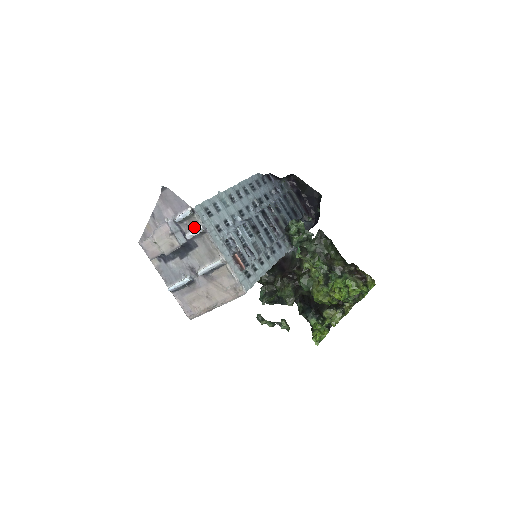
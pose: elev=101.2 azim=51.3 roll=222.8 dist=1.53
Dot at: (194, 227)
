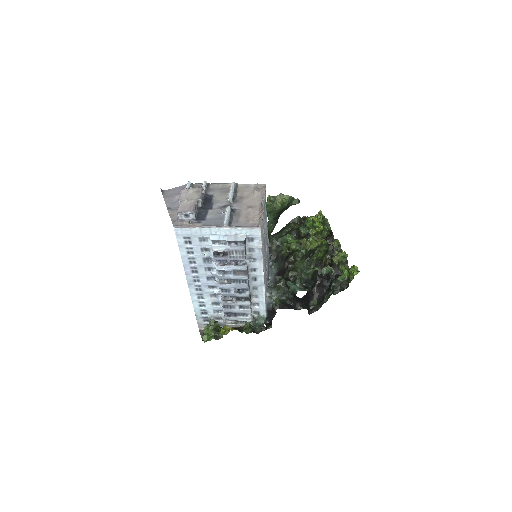
Dot at: occluded
